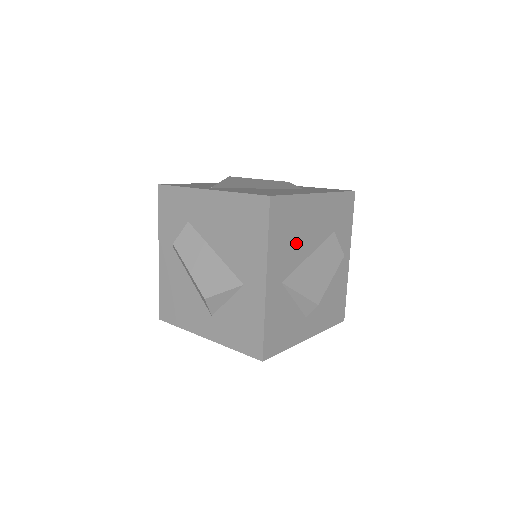
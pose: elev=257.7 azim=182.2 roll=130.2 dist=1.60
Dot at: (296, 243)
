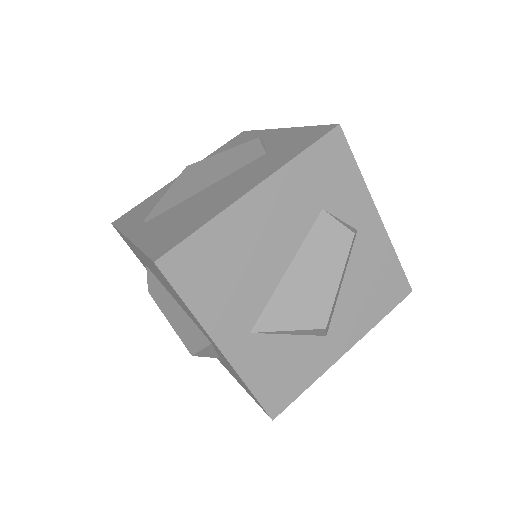
Dot at: (248, 275)
